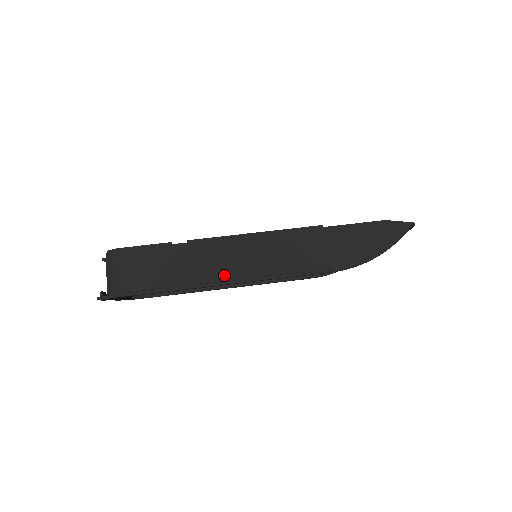
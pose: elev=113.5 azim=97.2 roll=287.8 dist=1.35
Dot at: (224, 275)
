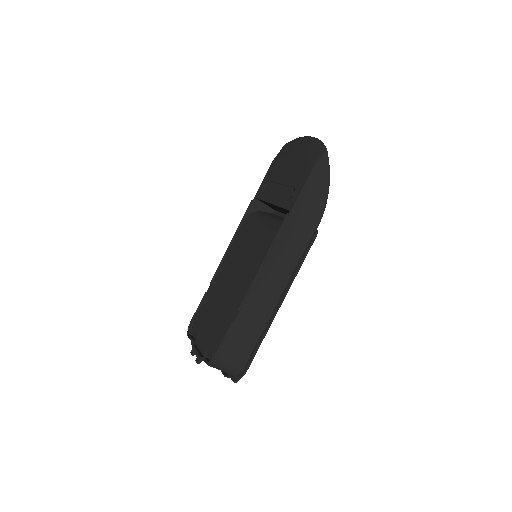
Dot at: (274, 299)
